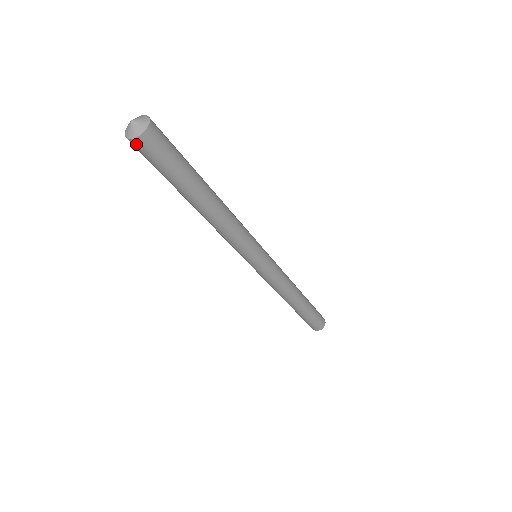
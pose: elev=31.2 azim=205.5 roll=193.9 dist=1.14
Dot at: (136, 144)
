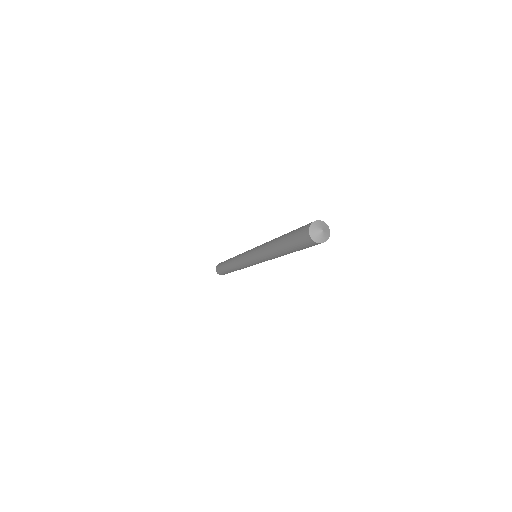
Dot at: (308, 238)
